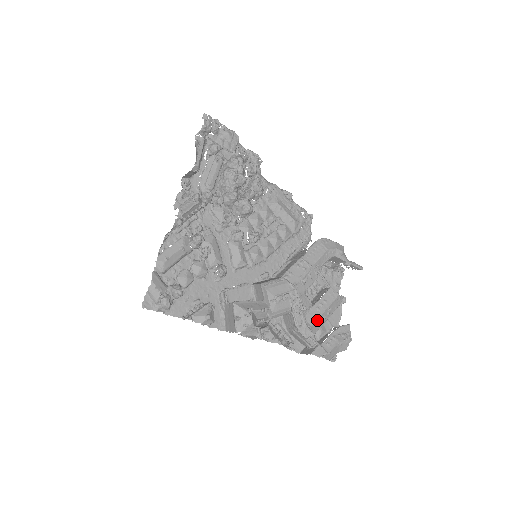
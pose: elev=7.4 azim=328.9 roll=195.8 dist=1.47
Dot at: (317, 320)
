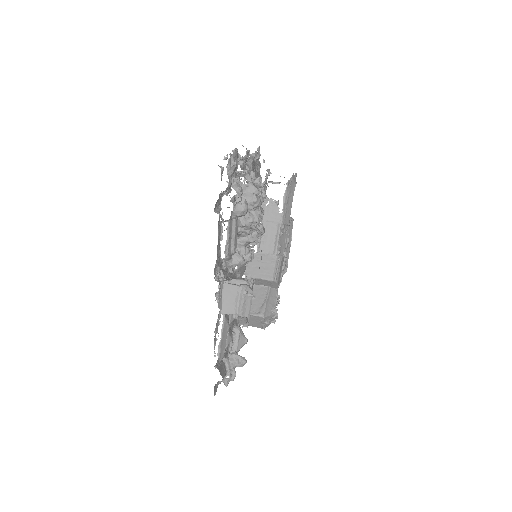
Dot at: occluded
